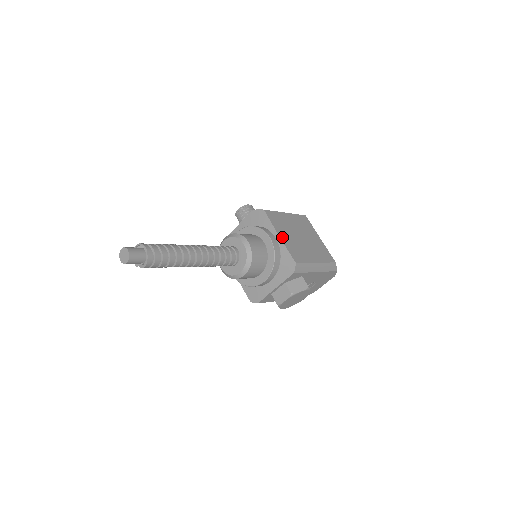
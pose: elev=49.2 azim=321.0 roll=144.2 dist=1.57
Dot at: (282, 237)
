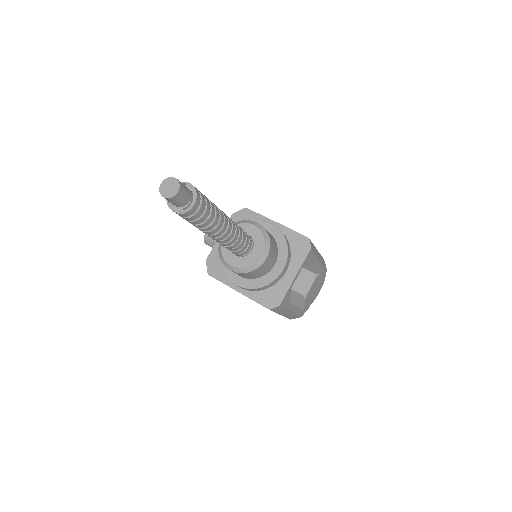
Dot at: (279, 224)
